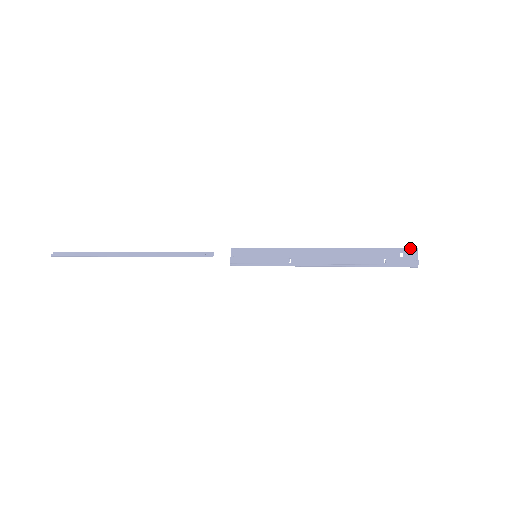
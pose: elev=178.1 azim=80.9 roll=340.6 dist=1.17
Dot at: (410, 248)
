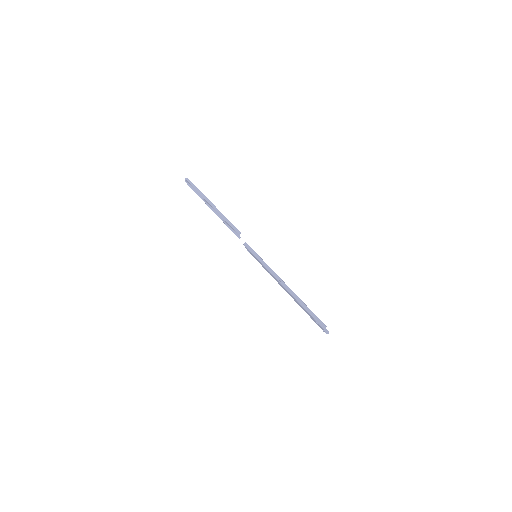
Dot at: (320, 325)
